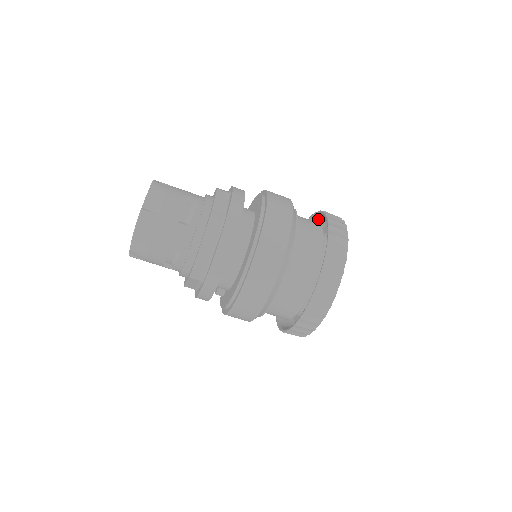
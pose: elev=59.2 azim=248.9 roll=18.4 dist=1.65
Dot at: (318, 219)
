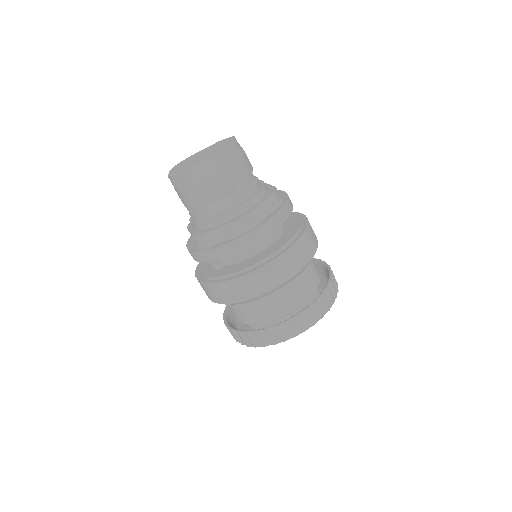
Dot at: occluded
